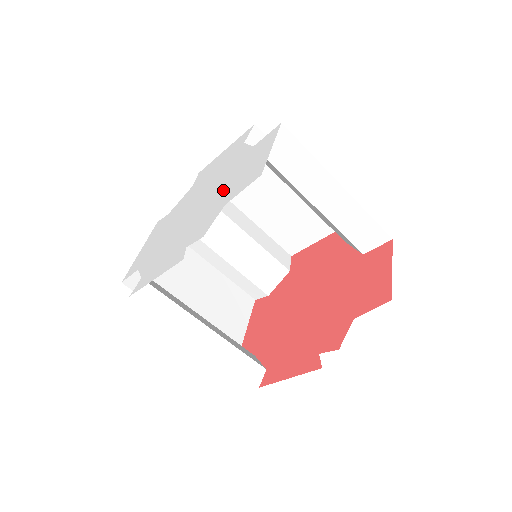
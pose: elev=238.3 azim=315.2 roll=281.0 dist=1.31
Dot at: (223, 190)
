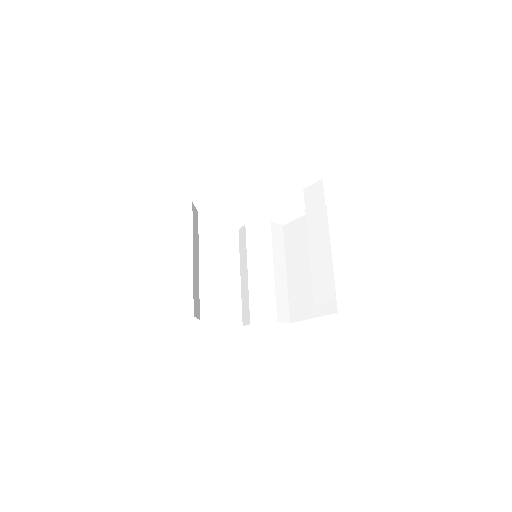
Dot at: occluded
